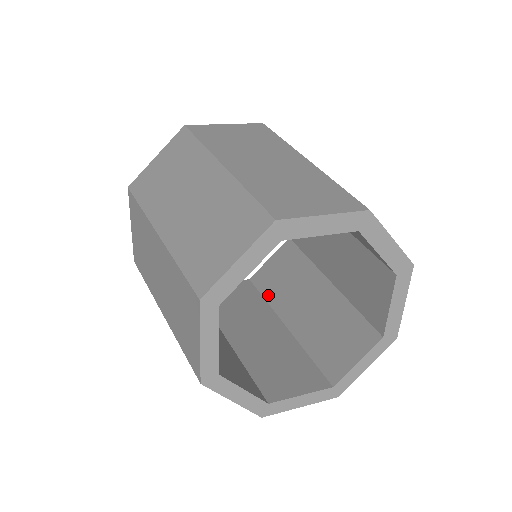
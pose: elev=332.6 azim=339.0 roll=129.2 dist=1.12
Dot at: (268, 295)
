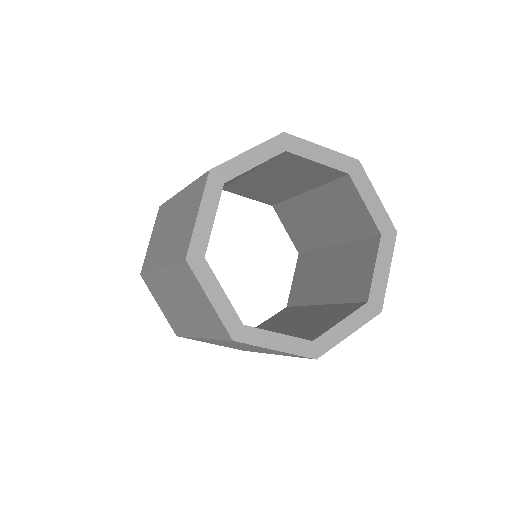
Dot at: occluded
